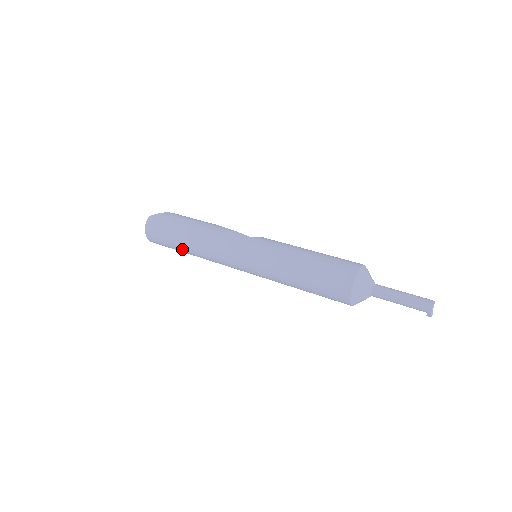
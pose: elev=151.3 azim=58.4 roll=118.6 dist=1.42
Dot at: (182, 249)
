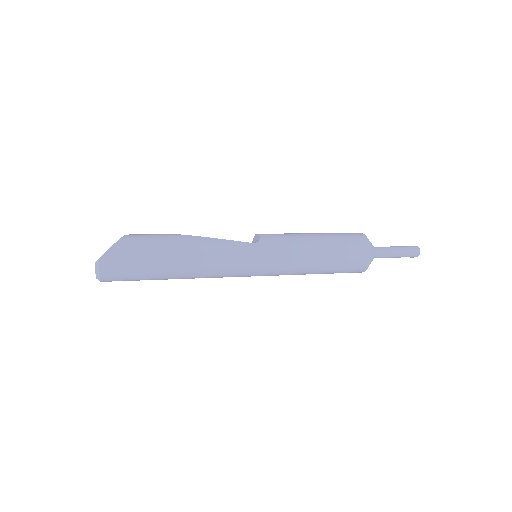
Dot at: (164, 279)
